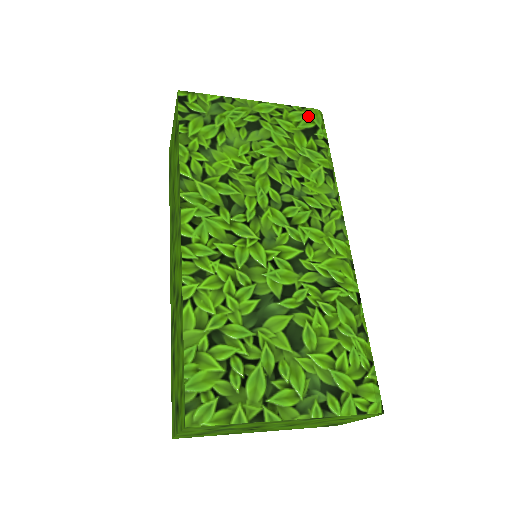
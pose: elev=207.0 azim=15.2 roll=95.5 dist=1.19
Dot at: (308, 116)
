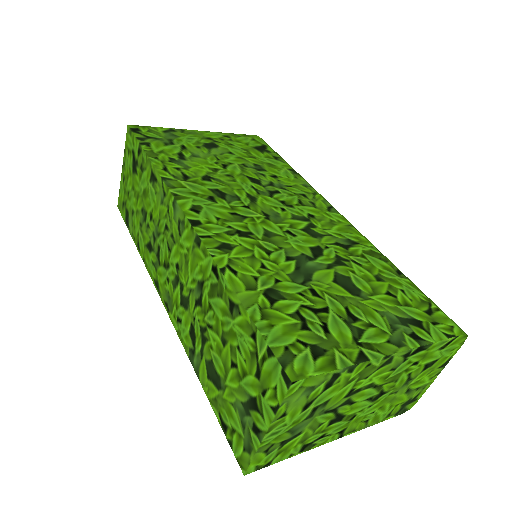
Dot at: (253, 139)
